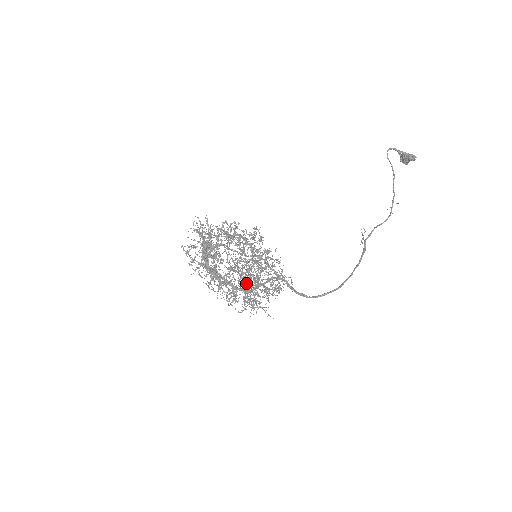
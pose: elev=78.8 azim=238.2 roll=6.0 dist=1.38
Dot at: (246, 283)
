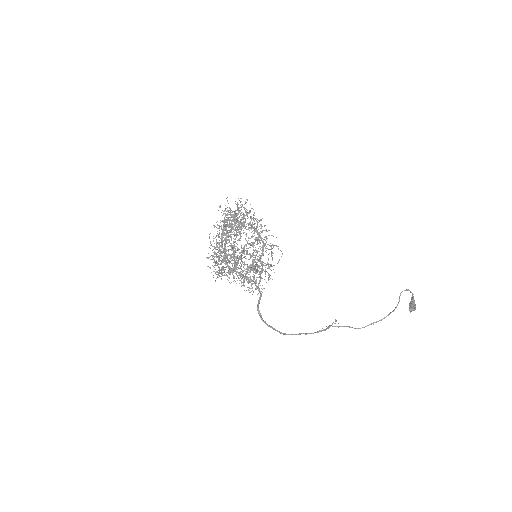
Dot at: occluded
